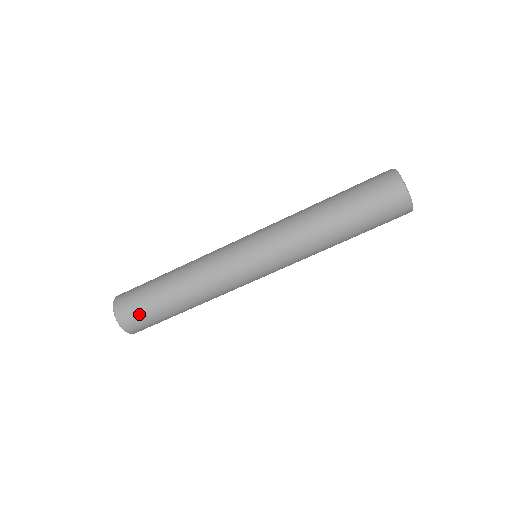
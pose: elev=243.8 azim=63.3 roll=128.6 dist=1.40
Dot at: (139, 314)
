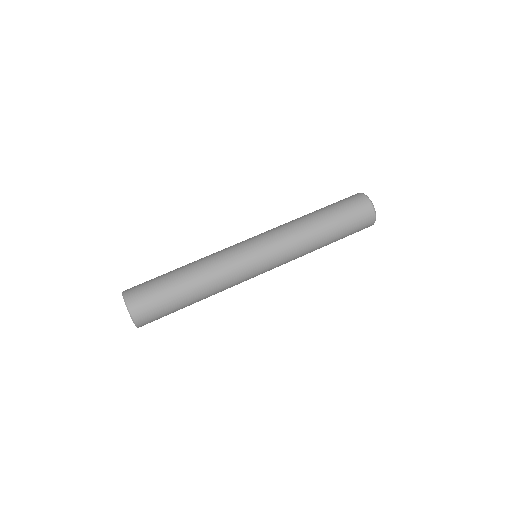
Dot at: (150, 299)
